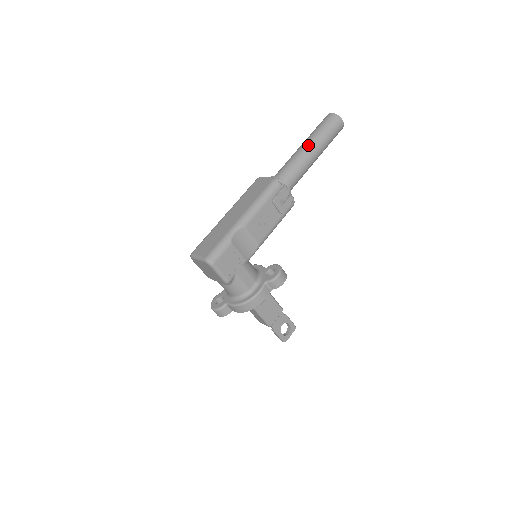
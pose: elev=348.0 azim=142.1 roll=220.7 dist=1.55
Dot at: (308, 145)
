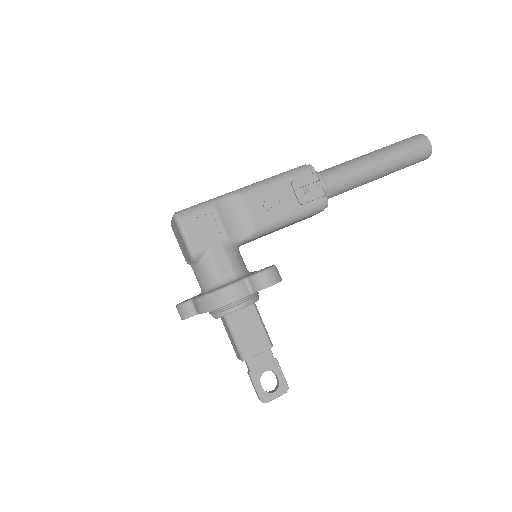
Dot at: (371, 153)
